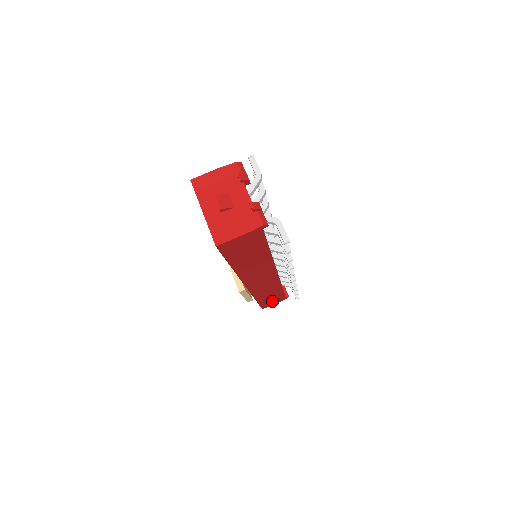
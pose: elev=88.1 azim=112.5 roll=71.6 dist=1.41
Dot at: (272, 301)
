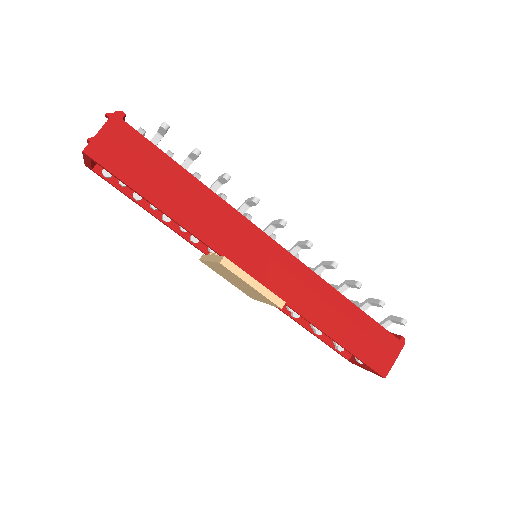
Dot at: (374, 347)
